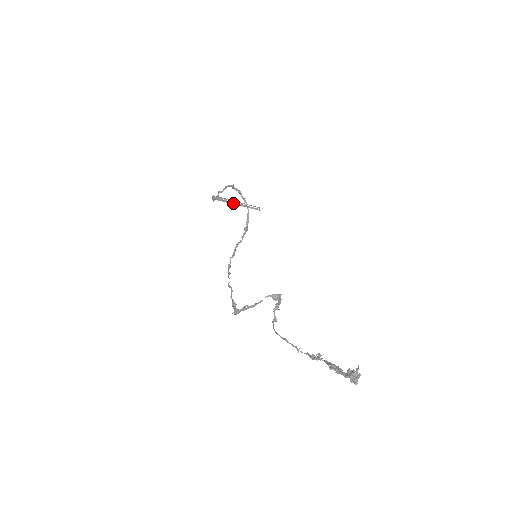
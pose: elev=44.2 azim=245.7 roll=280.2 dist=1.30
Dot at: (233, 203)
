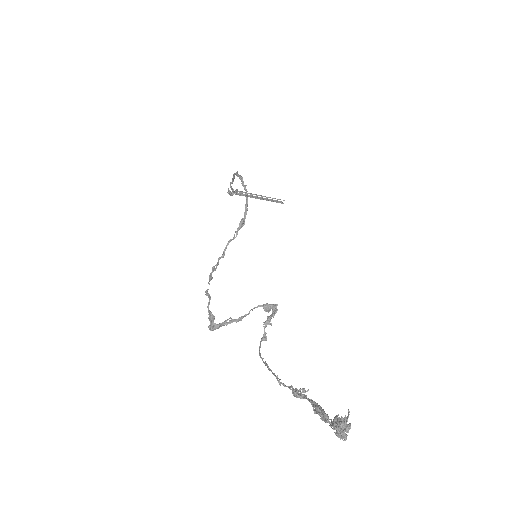
Dot at: (254, 197)
